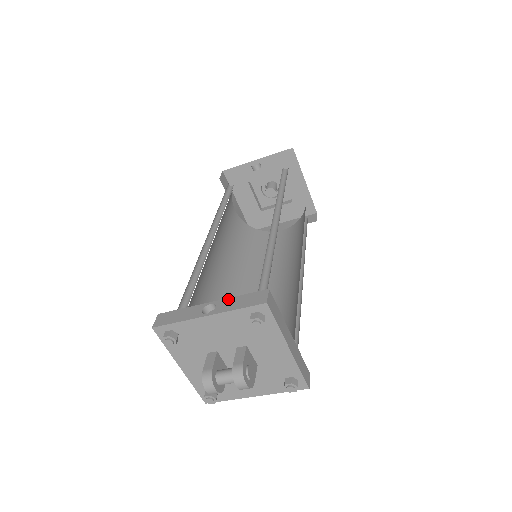
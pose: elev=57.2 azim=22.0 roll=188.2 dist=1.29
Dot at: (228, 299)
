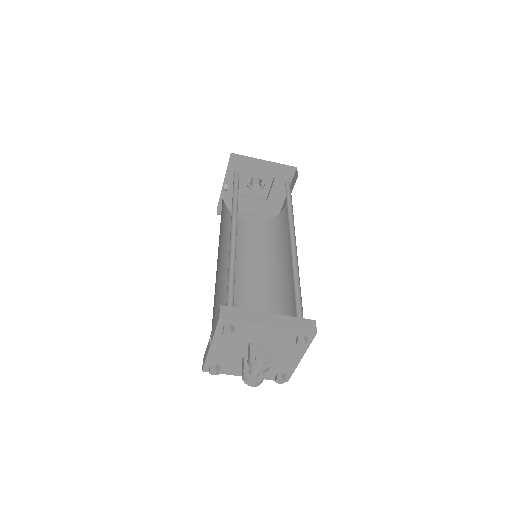
Dot at: (213, 327)
